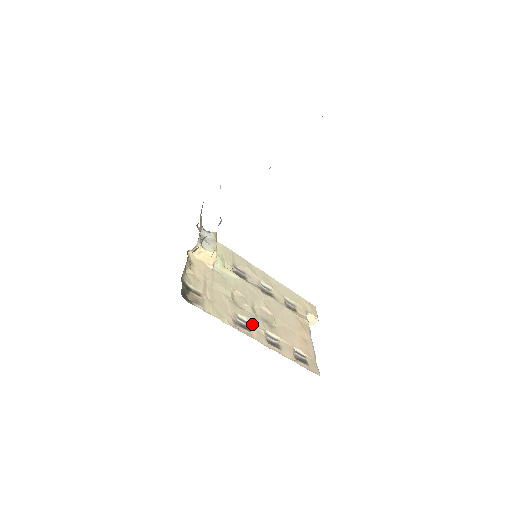
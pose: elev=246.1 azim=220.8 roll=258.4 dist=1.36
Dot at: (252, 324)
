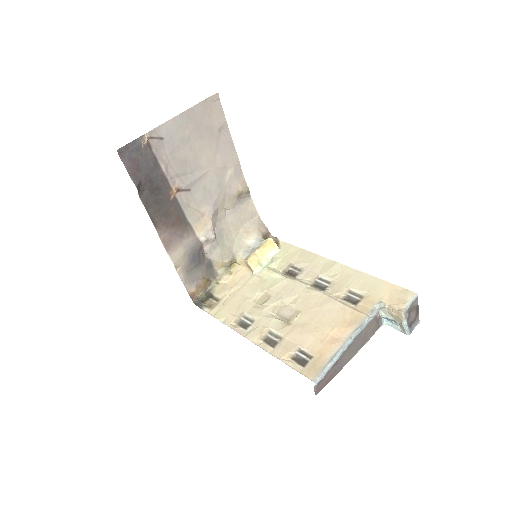
Dot at: (256, 322)
